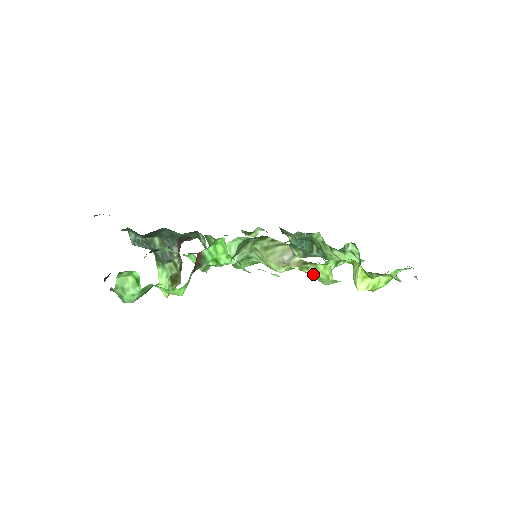
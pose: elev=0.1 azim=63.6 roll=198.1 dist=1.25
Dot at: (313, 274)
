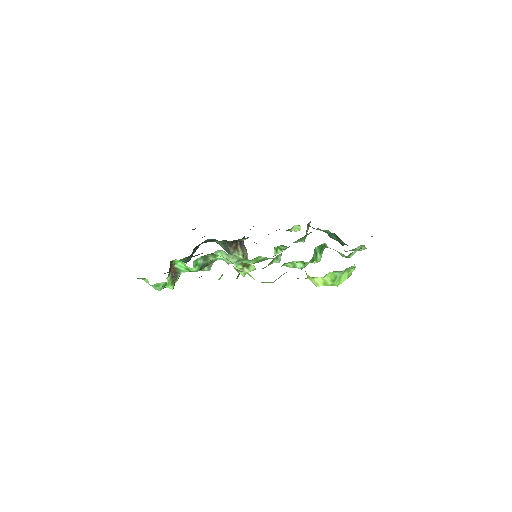
Dot at: occluded
